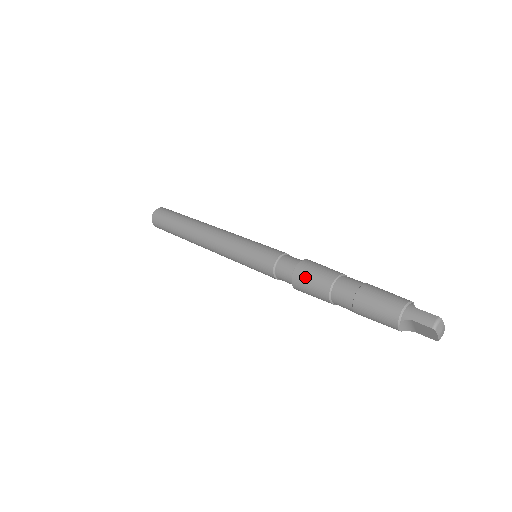
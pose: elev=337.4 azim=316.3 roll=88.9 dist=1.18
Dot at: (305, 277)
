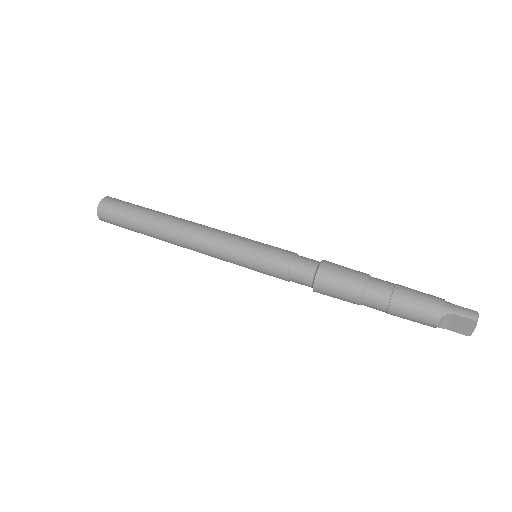
Dot at: (333, 275)
